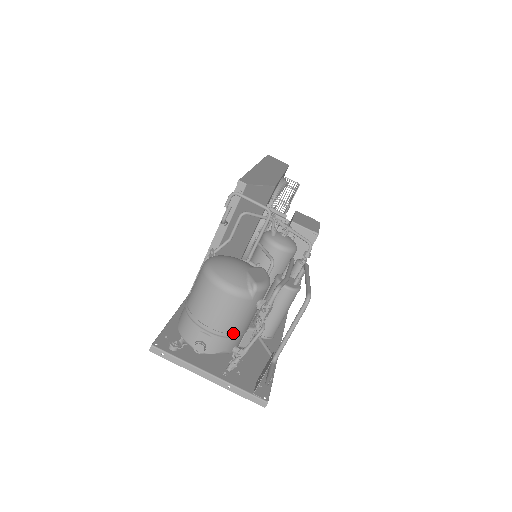
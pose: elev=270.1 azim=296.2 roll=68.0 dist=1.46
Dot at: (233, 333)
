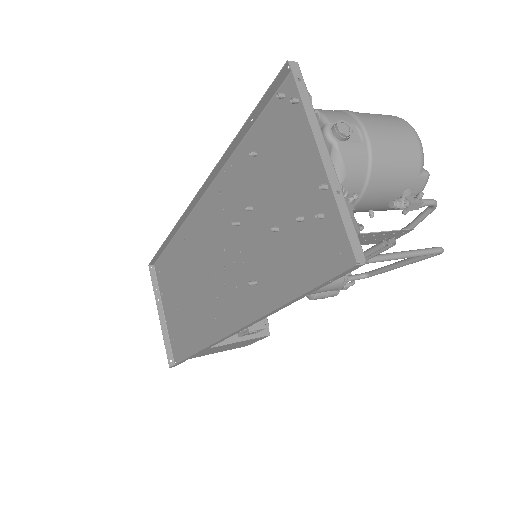
Dot at: (374, 173)
